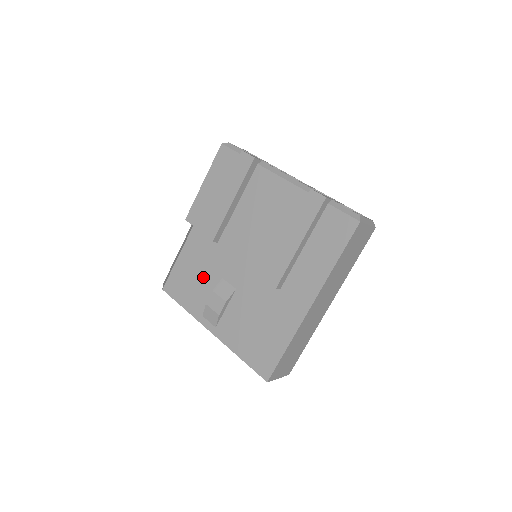
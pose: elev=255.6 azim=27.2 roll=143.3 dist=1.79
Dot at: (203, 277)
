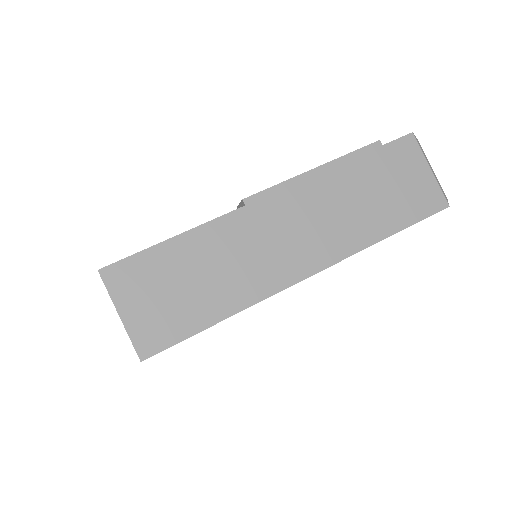
Dot at: occluded
